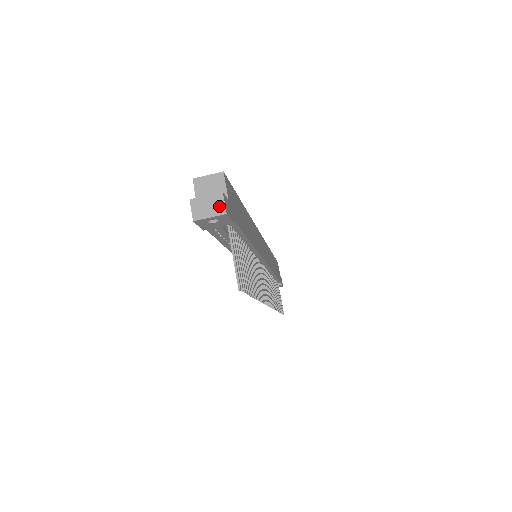
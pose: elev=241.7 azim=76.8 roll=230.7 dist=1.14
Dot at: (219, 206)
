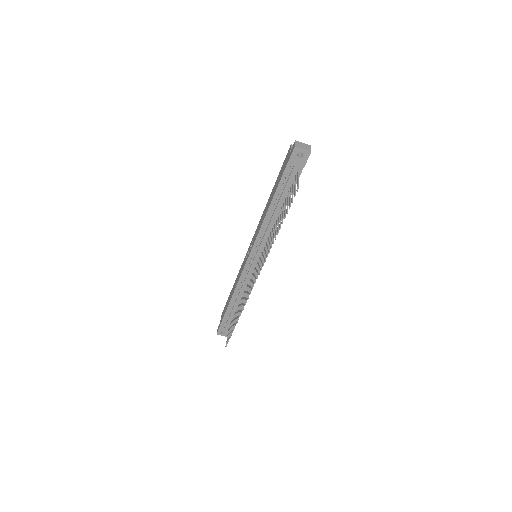
Dot at: (309, 148)
